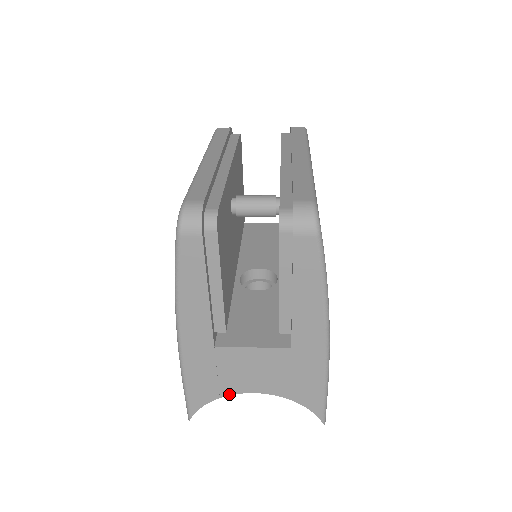
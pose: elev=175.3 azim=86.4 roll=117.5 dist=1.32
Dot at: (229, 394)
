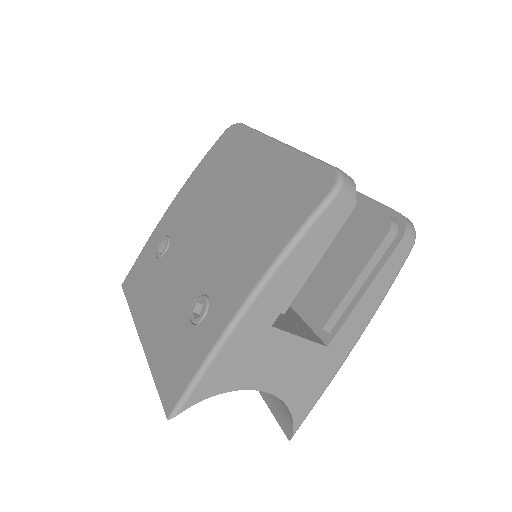
Dot at: (241, 388)
